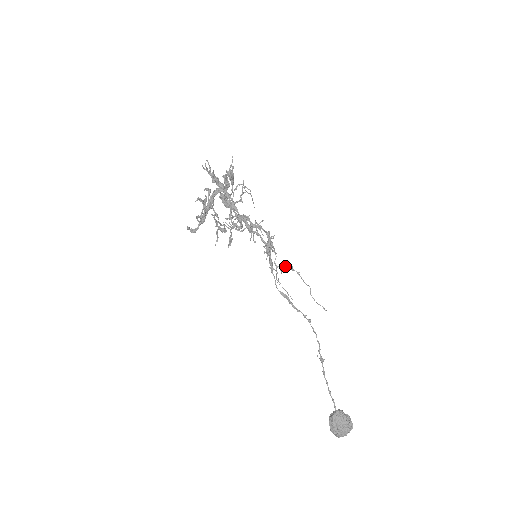
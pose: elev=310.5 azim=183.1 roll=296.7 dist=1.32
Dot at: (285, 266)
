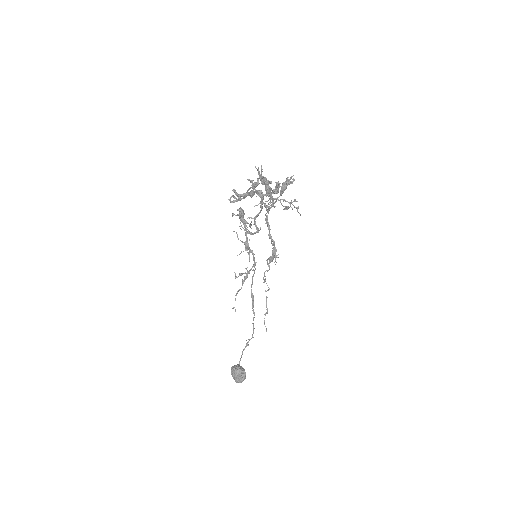
Dot at: (266, 283)
